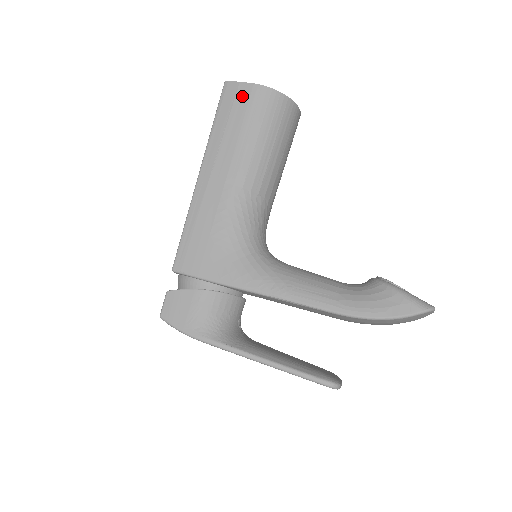
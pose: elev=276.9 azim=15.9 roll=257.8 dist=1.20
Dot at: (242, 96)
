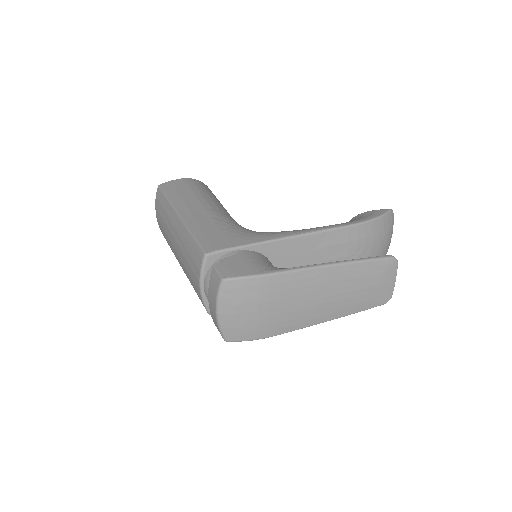
Dot at: (179, 183)
